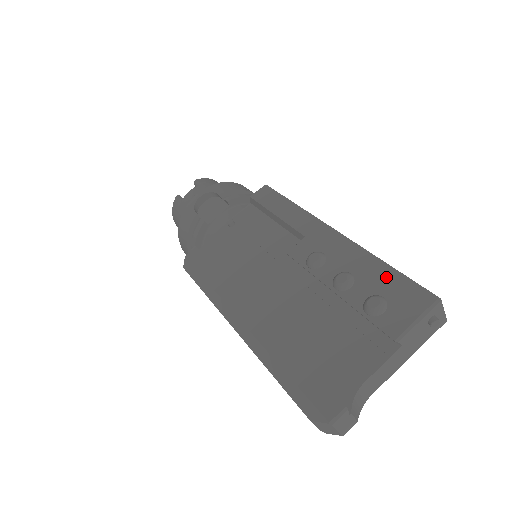
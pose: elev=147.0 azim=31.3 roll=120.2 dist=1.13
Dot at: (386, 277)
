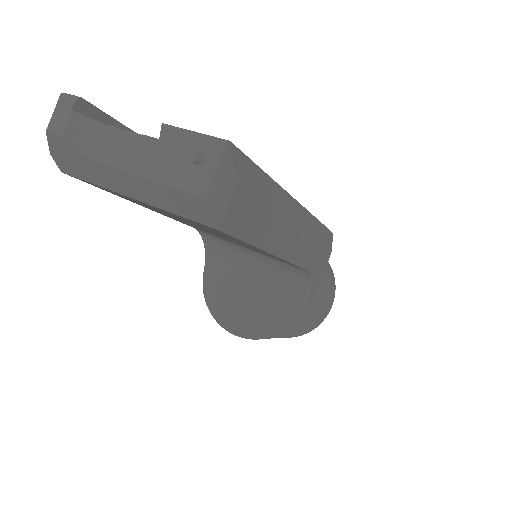
Dot at: occluded
